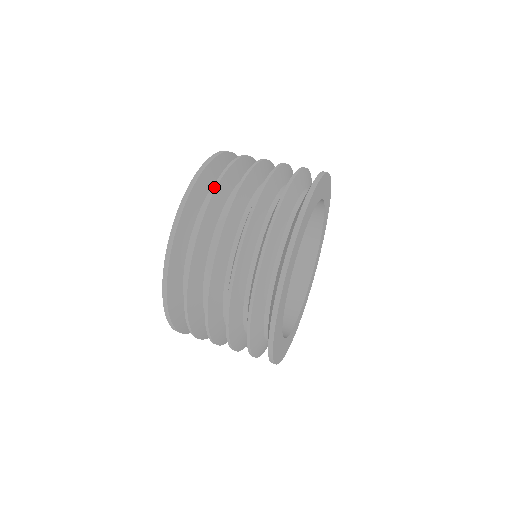
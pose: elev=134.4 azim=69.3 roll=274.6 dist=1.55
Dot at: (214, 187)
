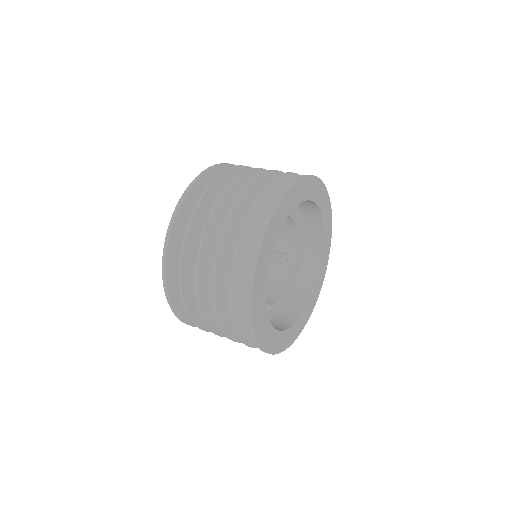
Dot at: occluded
